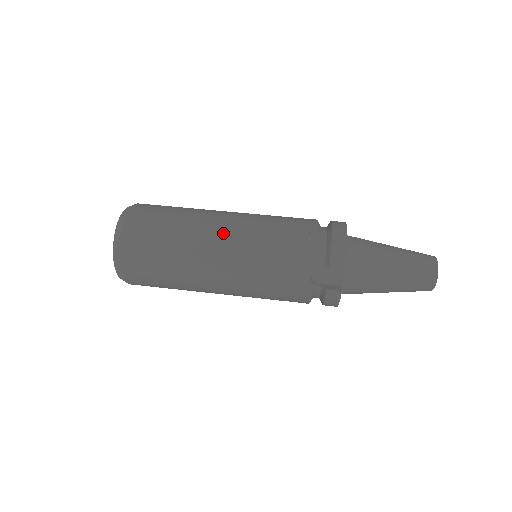
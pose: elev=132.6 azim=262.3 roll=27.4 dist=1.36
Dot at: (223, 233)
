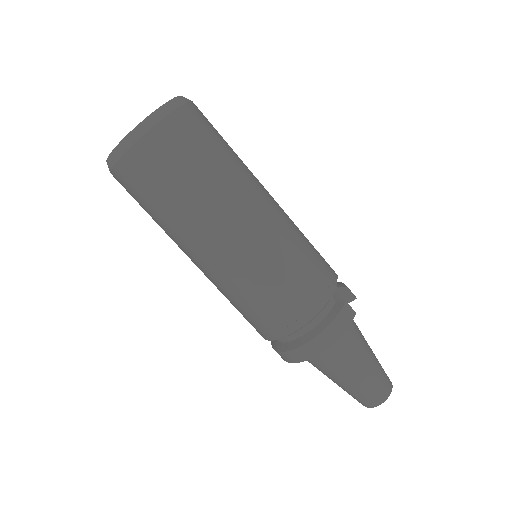
Dot at: (197, 265)
